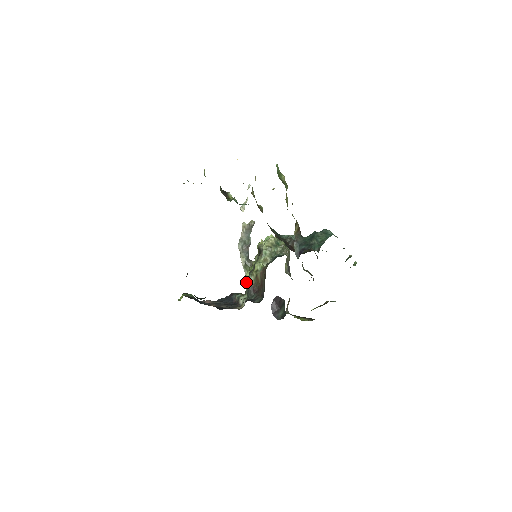
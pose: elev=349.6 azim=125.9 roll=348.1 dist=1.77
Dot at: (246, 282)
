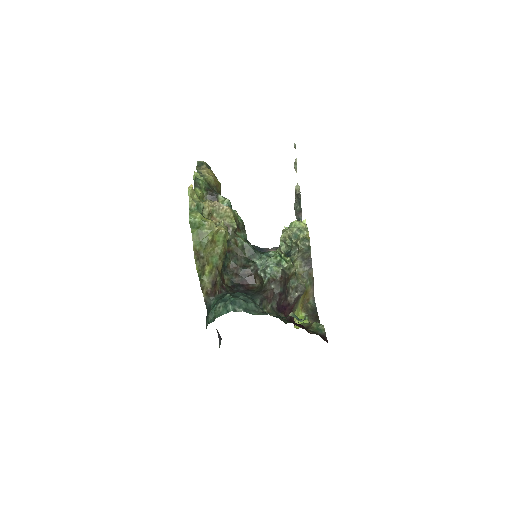
Dot at: occluded
